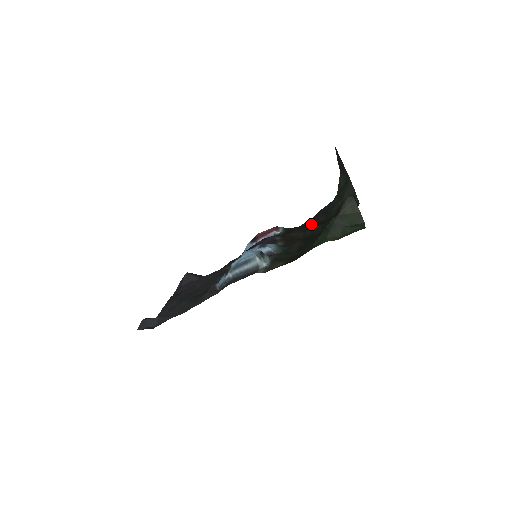
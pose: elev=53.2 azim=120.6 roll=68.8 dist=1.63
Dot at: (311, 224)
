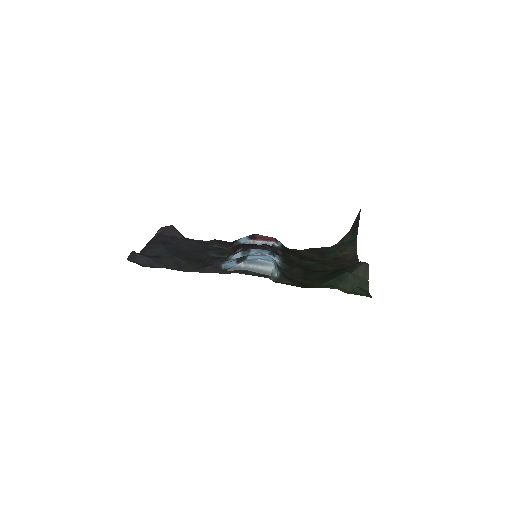
Dot at: (304, 254)
